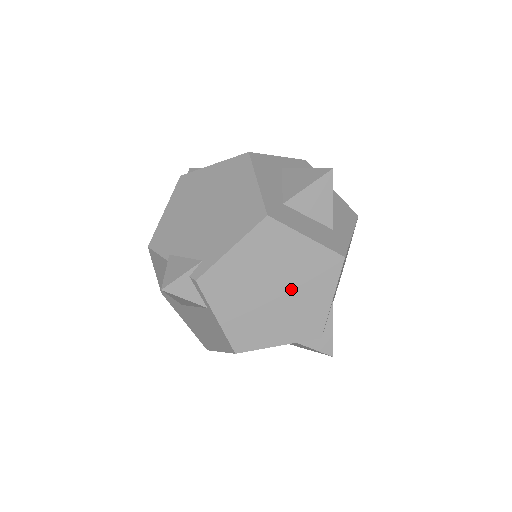
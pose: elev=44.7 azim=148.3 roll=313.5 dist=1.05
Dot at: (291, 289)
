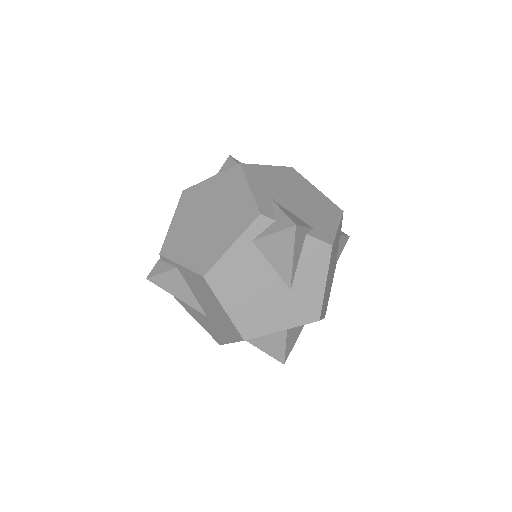
Dot at: (218, 208)
